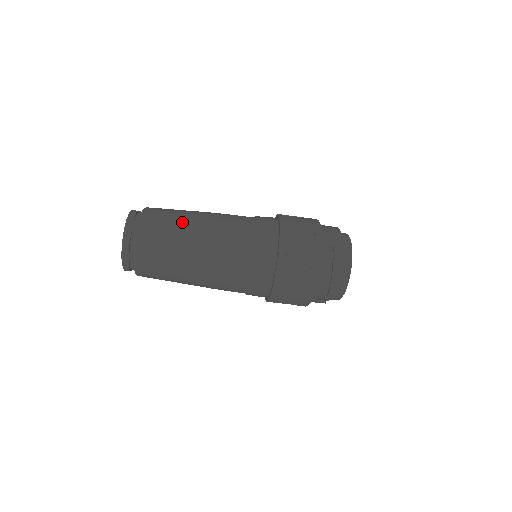
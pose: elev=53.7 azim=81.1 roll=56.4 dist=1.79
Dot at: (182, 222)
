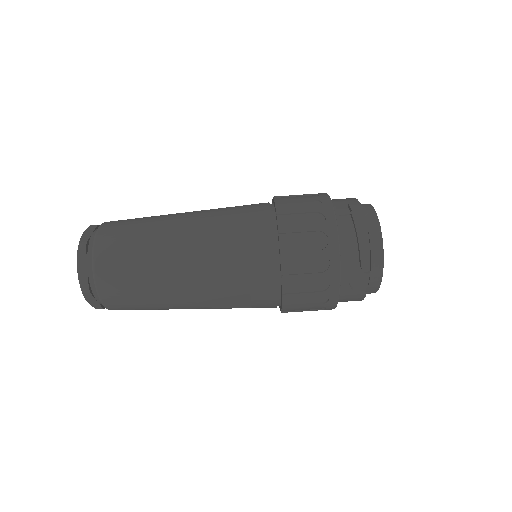
Dot at: (152, 217)
